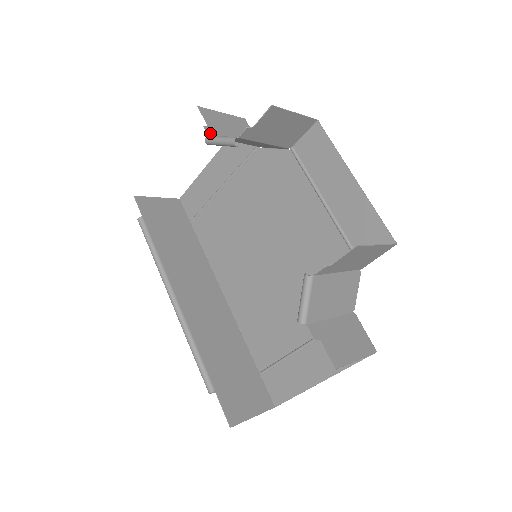
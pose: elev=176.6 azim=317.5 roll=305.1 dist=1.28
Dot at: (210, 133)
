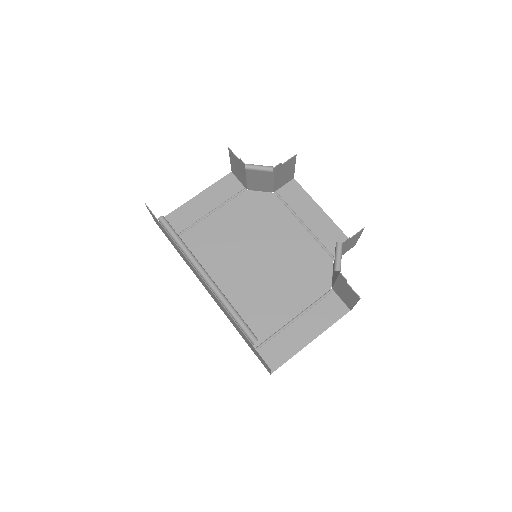
Dot at: (244, 164)
